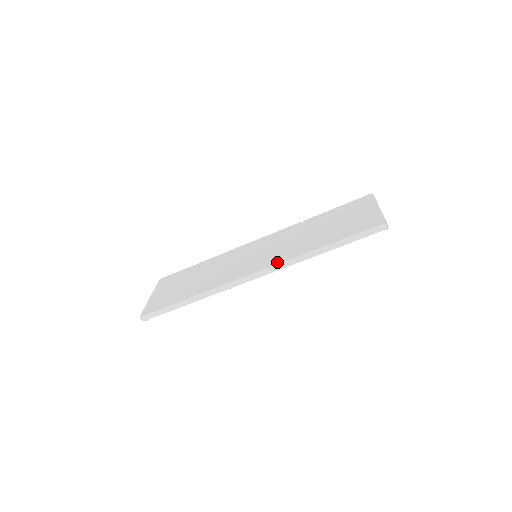
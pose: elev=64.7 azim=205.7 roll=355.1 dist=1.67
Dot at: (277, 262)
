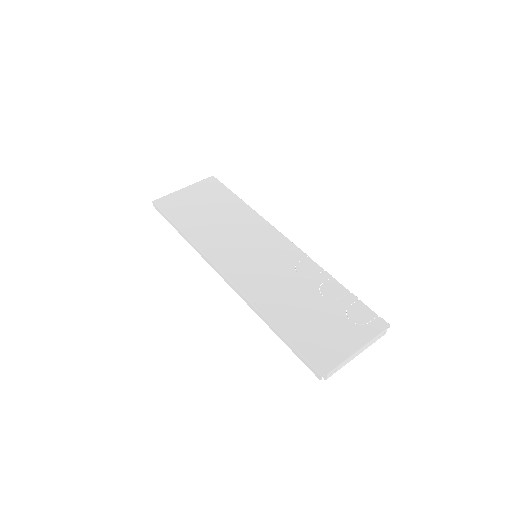
Dot at: (243, 289)
